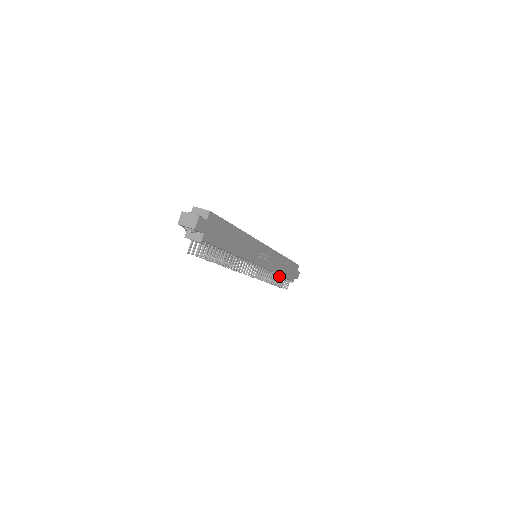
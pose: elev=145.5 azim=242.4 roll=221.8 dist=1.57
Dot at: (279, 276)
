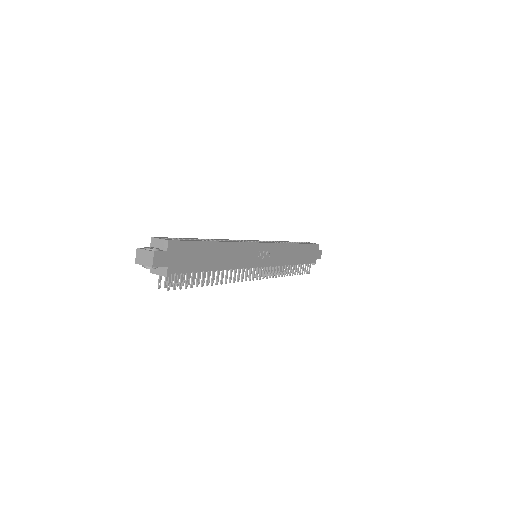
Dot at: occluded
